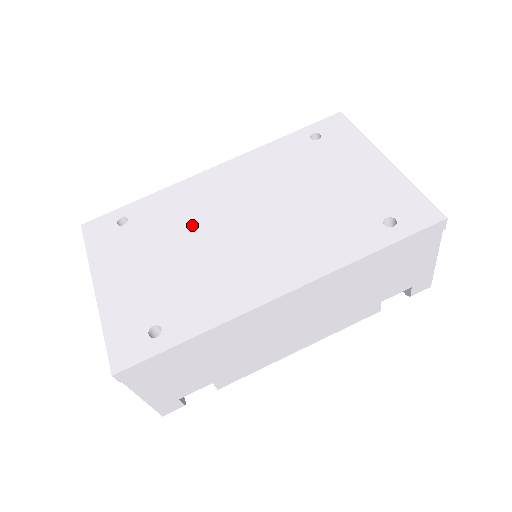
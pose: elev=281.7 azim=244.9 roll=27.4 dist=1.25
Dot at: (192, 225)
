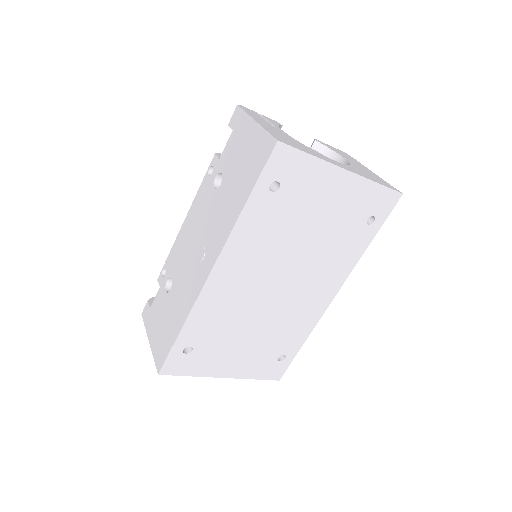
Dot at: (244, 314)
